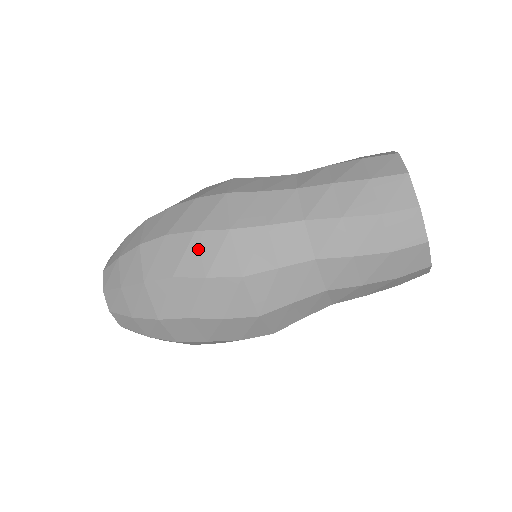
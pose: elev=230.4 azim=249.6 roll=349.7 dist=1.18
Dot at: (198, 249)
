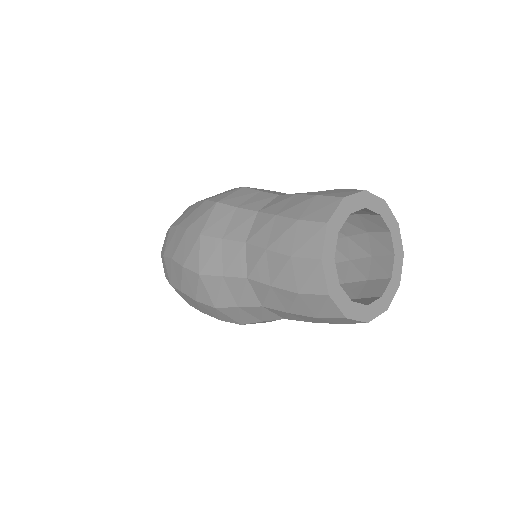
Dot at: occluded
